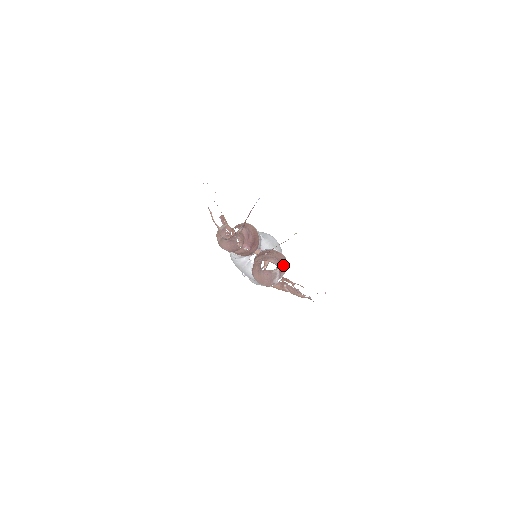
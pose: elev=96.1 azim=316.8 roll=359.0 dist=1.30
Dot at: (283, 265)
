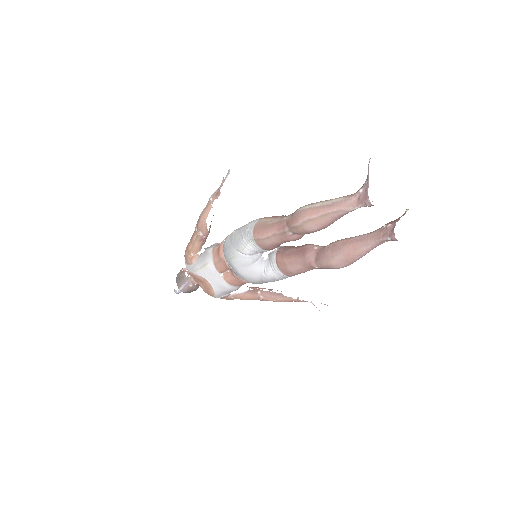
Dot at: occluded
